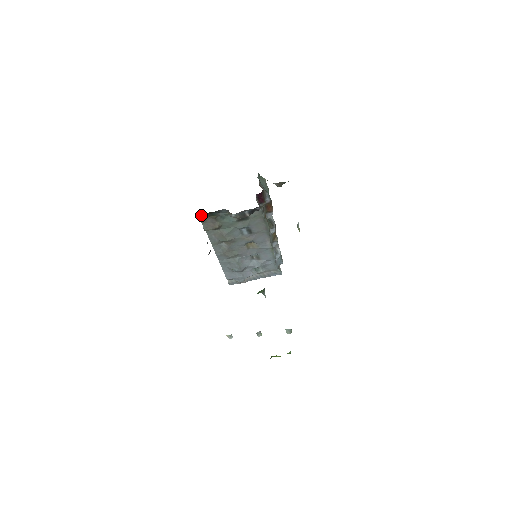
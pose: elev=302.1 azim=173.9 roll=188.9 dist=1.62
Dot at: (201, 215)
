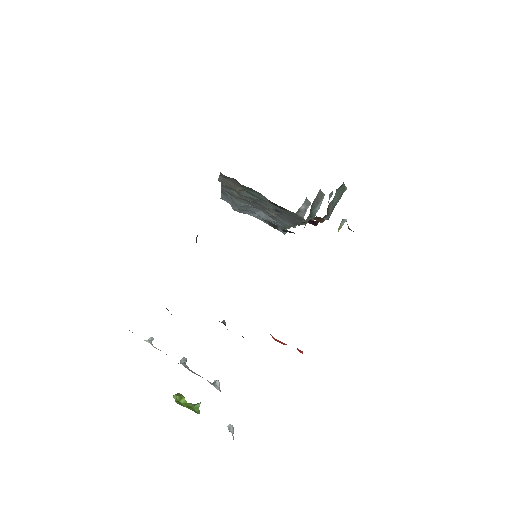
Dot at: occluded
